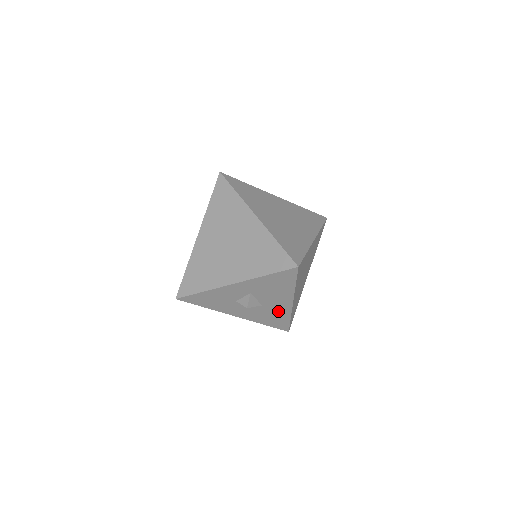
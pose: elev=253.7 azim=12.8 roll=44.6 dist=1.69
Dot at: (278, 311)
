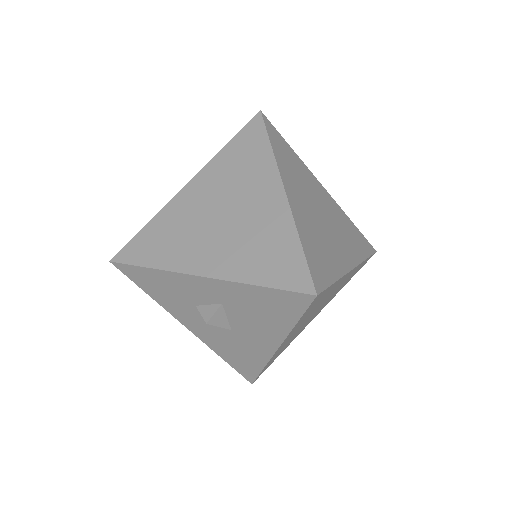
Dot at: (251, 349)
